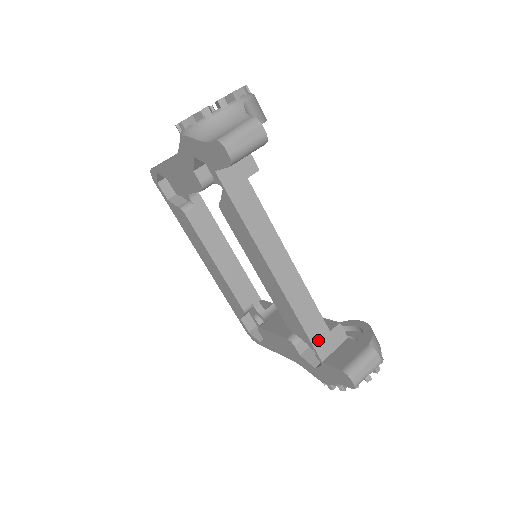
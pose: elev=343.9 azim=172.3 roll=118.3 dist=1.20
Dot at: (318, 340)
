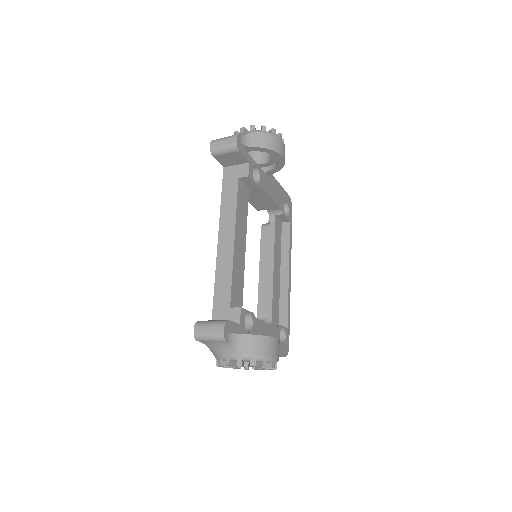
Dot at: (218, 307)
